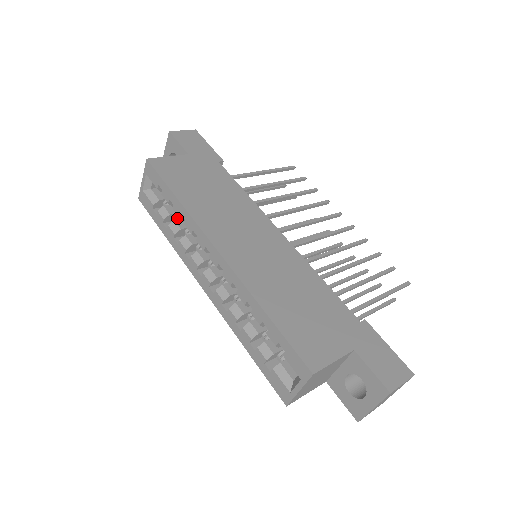
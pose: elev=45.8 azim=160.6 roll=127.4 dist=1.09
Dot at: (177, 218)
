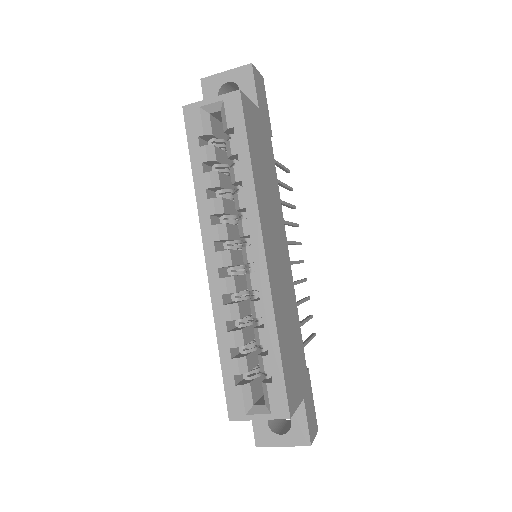
Dot at: (218, 169)
